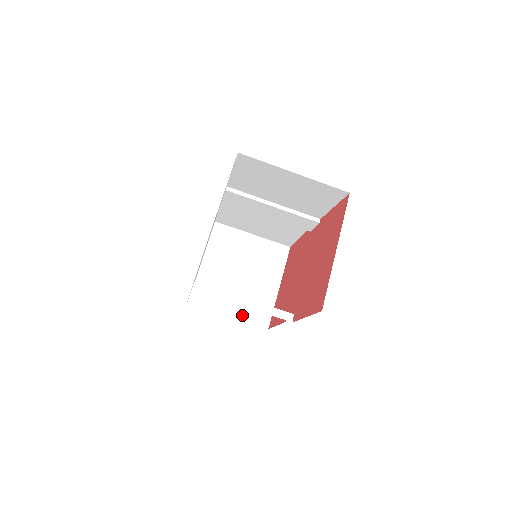
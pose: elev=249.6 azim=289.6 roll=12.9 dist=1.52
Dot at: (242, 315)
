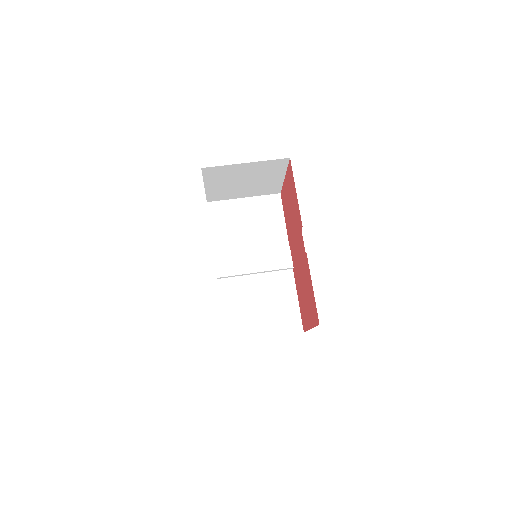
Dot at: occluded
